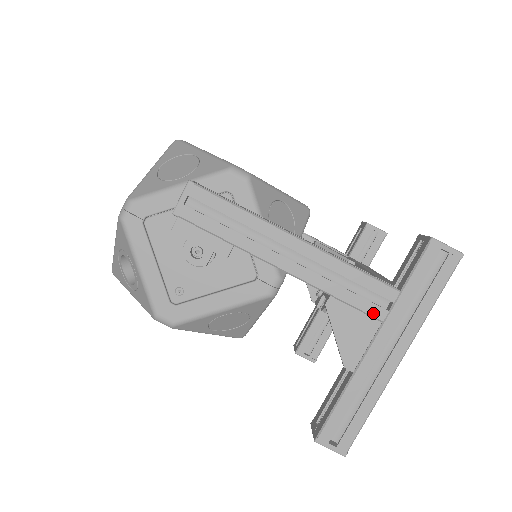
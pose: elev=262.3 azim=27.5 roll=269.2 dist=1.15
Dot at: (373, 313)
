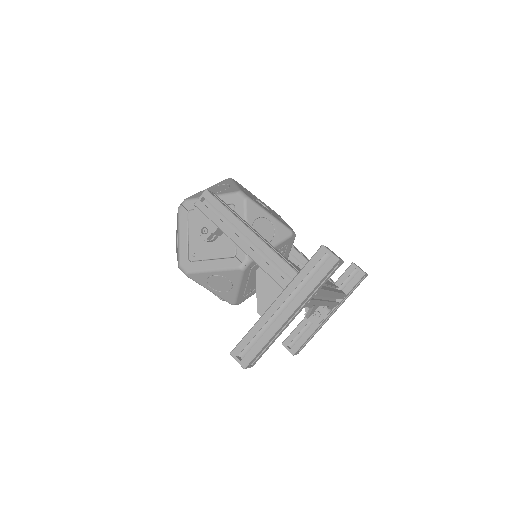
Dot at: (280, 282)
